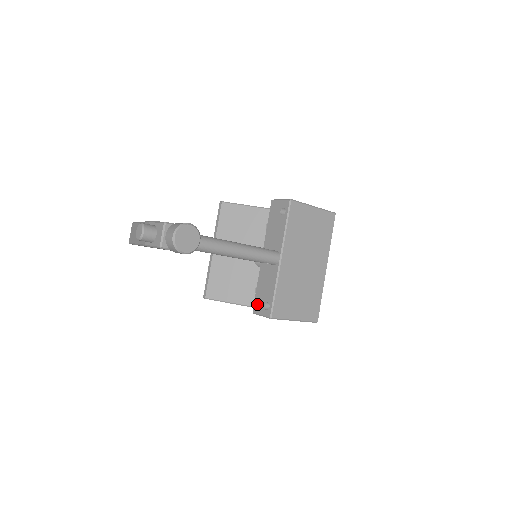
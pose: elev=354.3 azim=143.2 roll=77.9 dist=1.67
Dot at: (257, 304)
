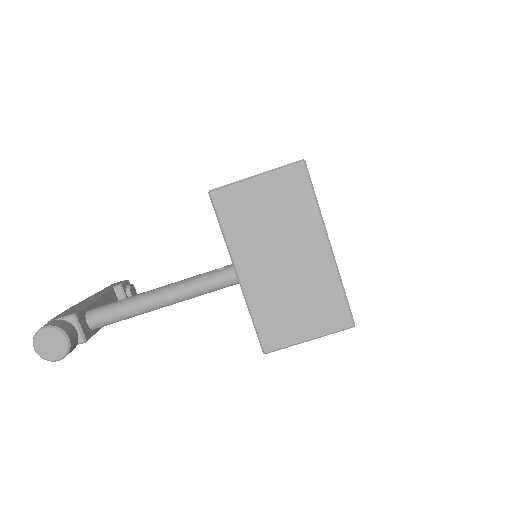
Dot at: occluded
